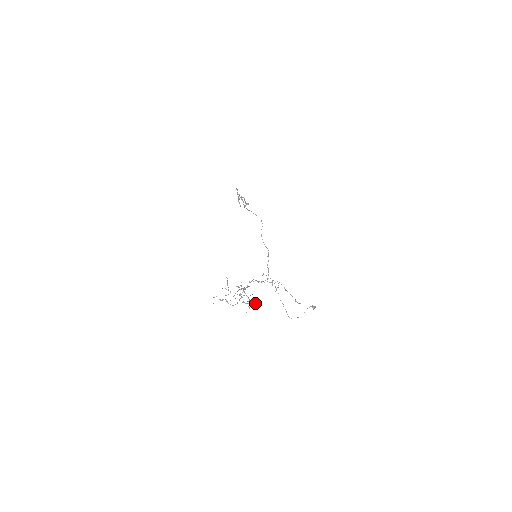
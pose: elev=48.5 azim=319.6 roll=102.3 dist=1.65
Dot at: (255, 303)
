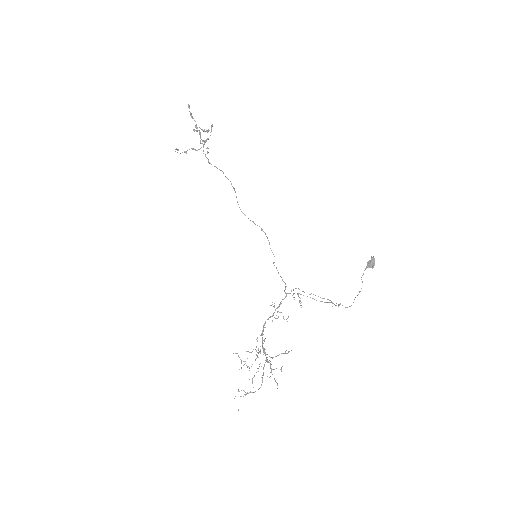
Dot at: (280, 369)
